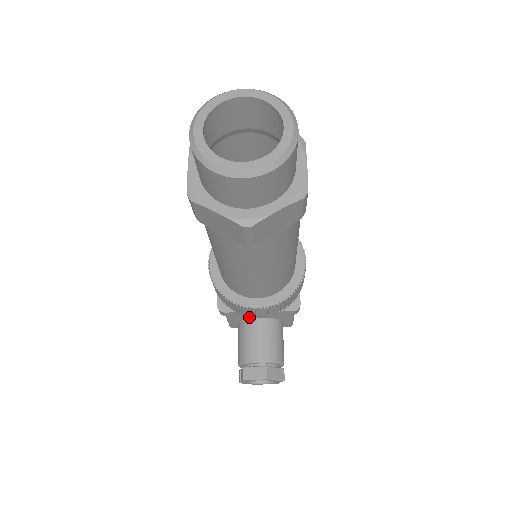
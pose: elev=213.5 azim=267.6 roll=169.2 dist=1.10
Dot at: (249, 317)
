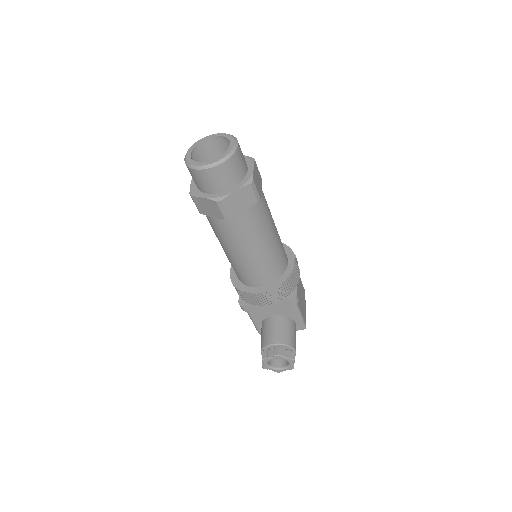
Dot at: (266, 316)
